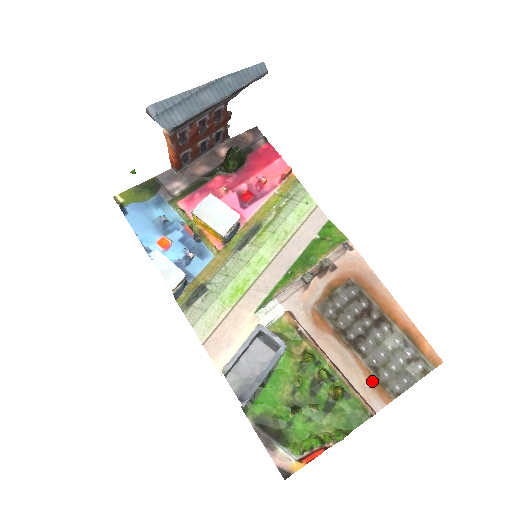
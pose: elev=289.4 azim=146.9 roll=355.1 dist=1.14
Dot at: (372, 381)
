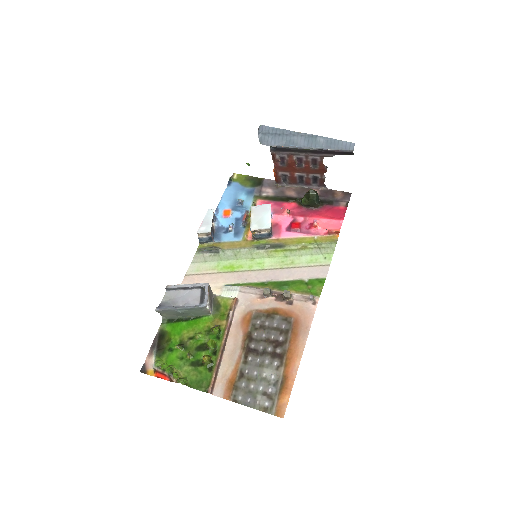
Dot at: (232, 378)
